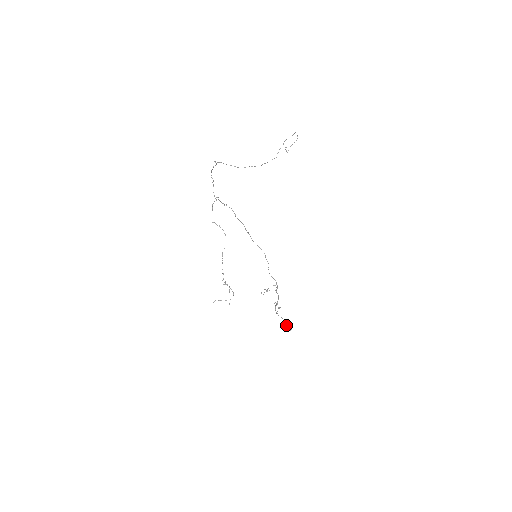
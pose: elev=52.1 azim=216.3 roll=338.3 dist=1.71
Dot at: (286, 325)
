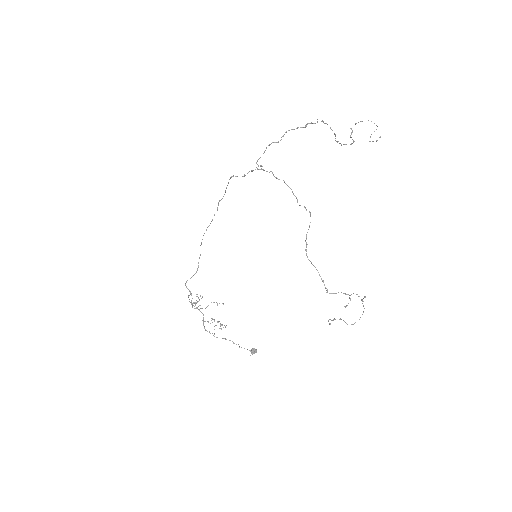
Dot at: occluded
